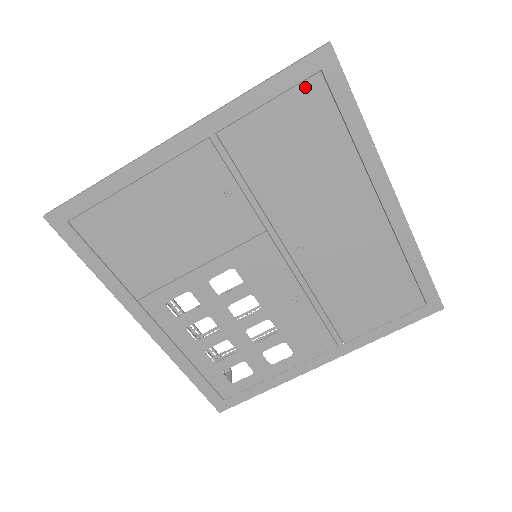
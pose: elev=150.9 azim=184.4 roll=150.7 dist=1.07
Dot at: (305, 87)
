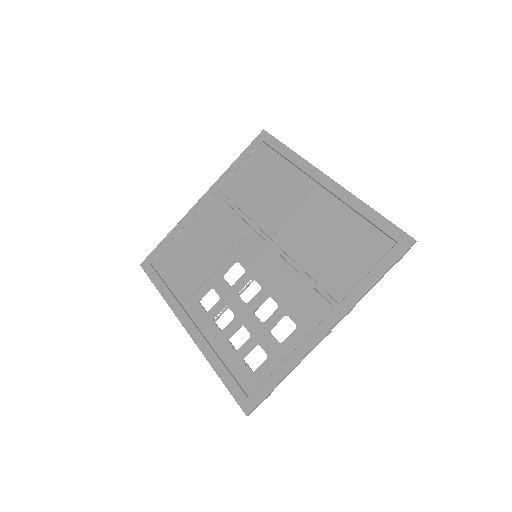
Dot at: (257, 151)
